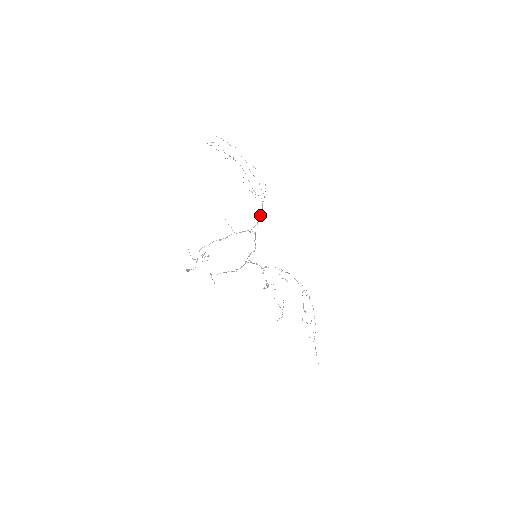
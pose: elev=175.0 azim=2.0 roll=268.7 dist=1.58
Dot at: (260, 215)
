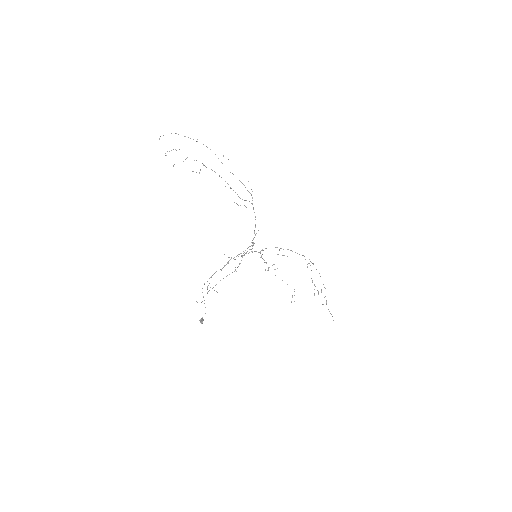
Dot at: occluded
